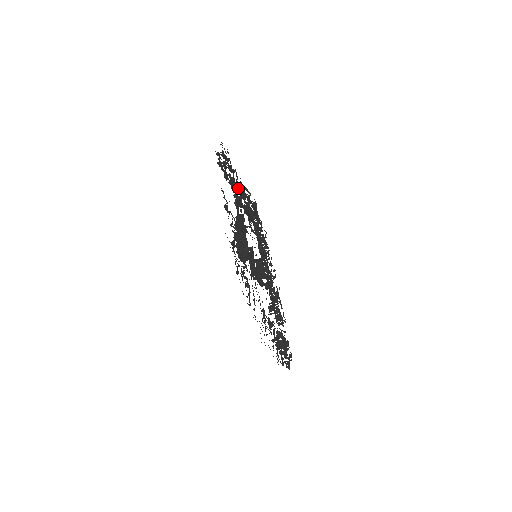
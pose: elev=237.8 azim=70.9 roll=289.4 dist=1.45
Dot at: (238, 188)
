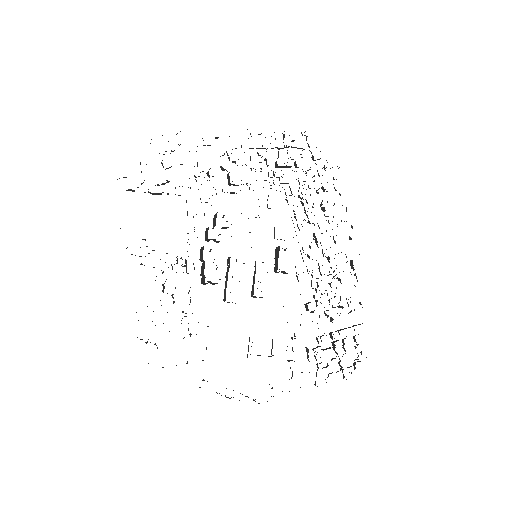
Dot at: occluded
